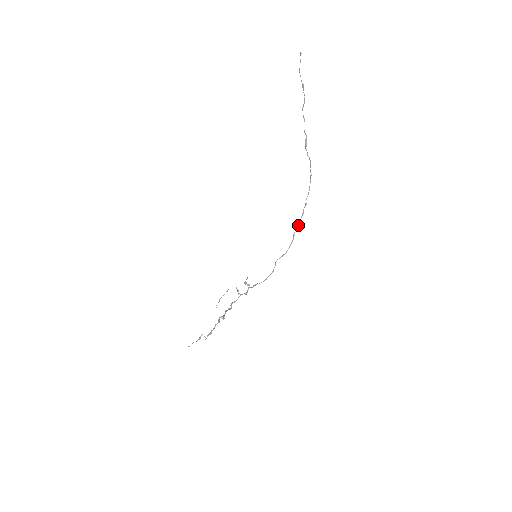
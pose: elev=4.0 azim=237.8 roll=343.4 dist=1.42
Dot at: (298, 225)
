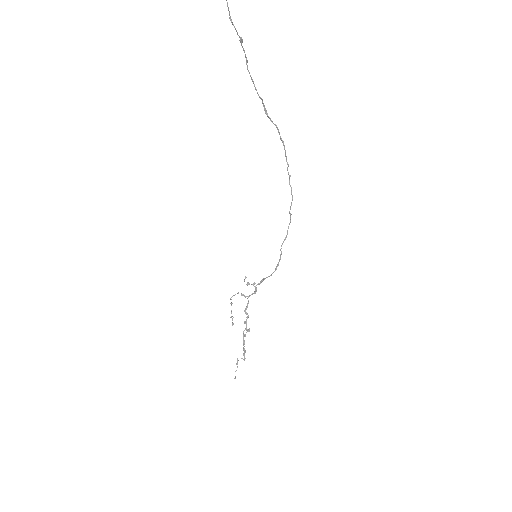
Dot at: (291, 202)
